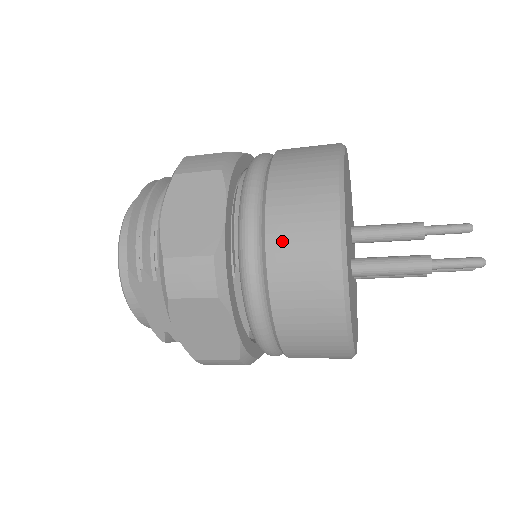
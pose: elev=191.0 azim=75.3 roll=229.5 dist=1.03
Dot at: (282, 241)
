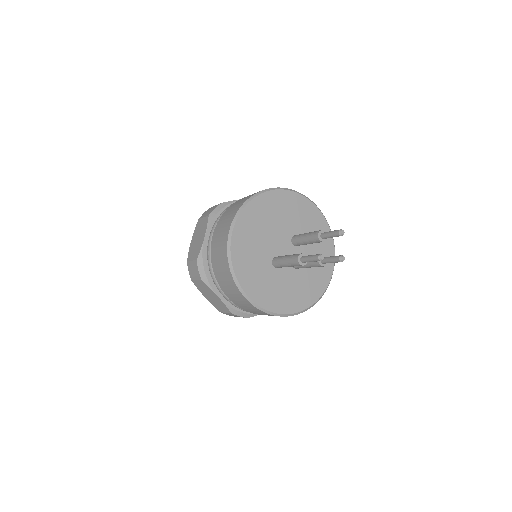
Dot at: (214, 252)
